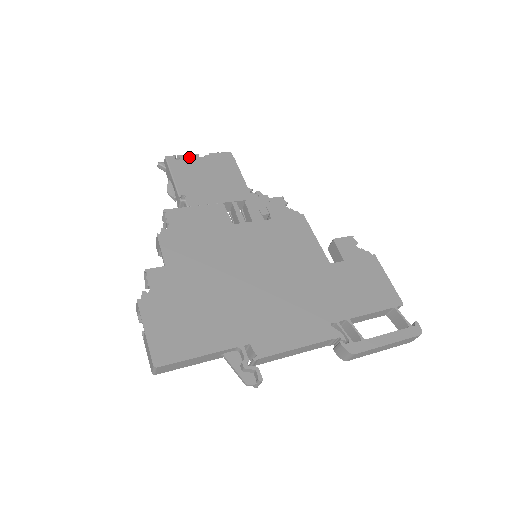
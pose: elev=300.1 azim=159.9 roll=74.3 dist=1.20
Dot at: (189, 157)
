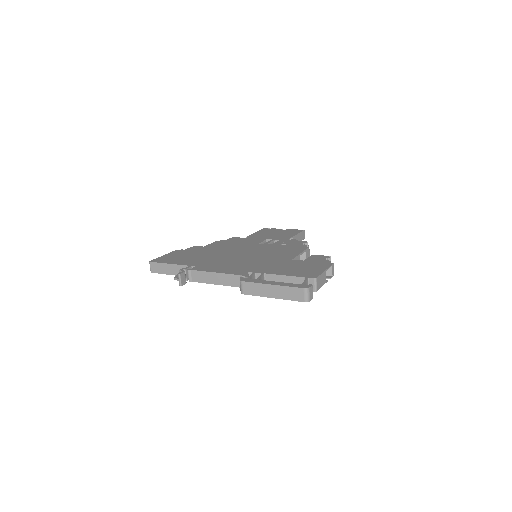
Dot at: (276, 229)
